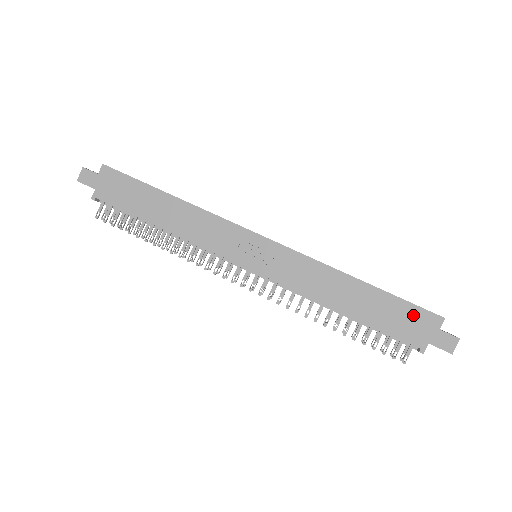
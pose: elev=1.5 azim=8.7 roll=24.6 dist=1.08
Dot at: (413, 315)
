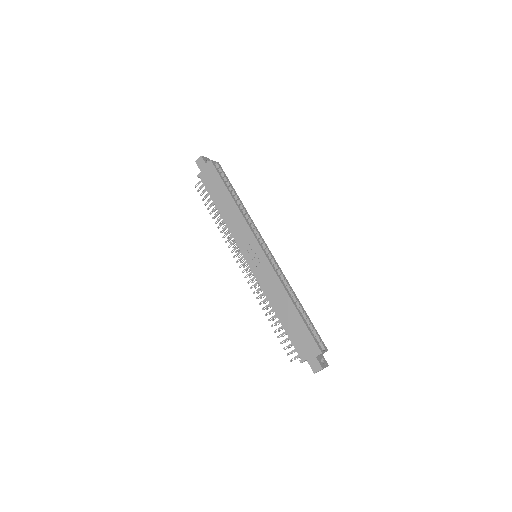
Dot at: (308, 340)
